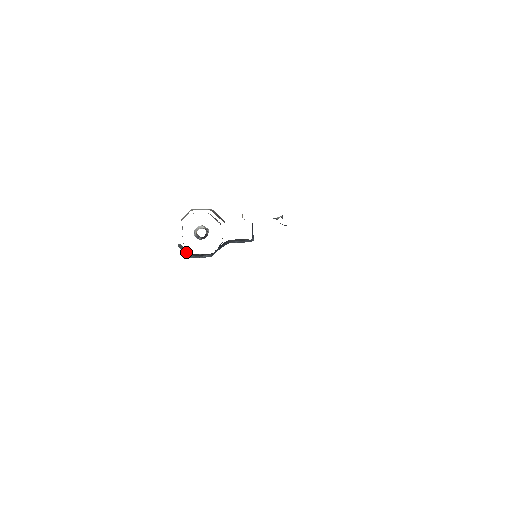
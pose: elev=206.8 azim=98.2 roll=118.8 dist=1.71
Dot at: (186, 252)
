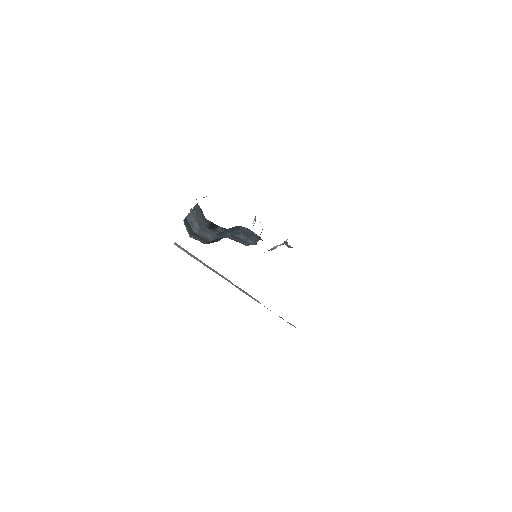
Dot at: (194, 222)
